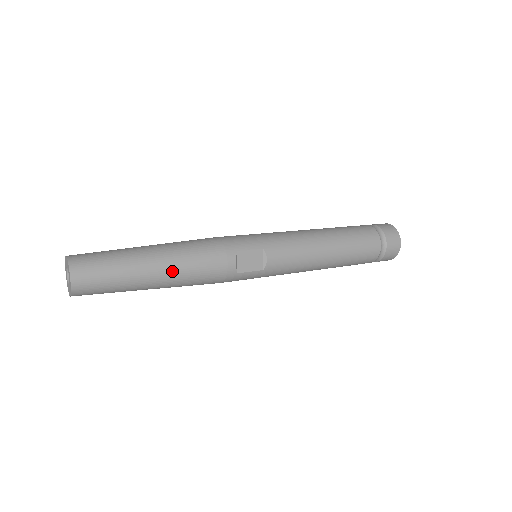
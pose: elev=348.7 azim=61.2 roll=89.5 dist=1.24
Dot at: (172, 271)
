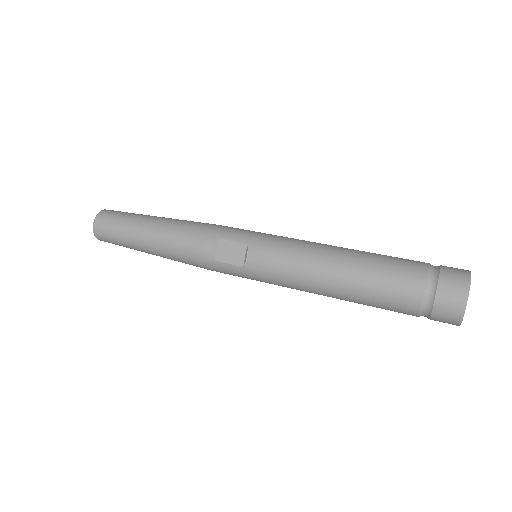
Dot at: (158, 239)
